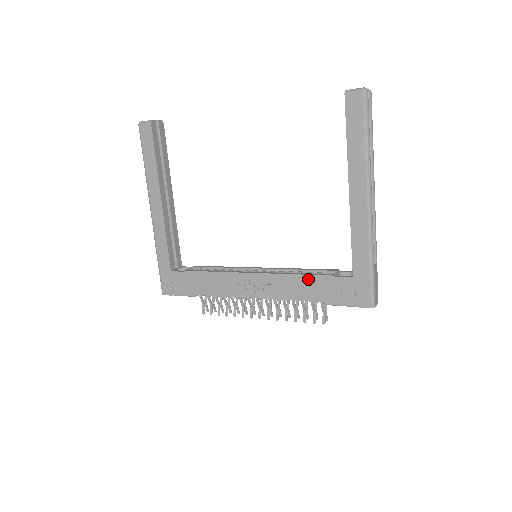
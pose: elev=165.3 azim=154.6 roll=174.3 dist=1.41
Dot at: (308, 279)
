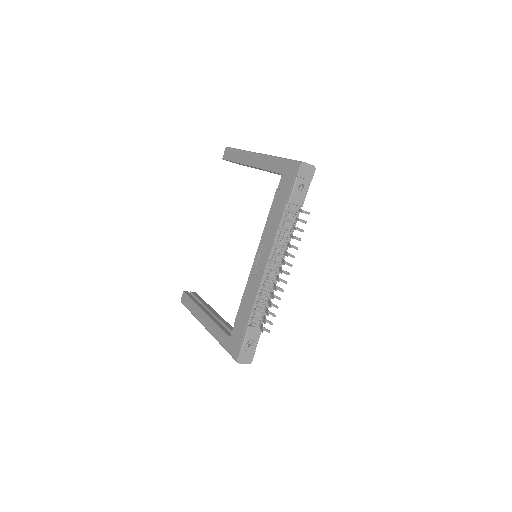
Dot at: (272, 211)
